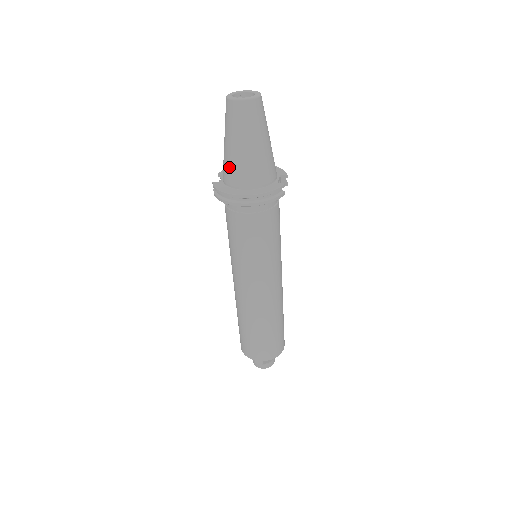
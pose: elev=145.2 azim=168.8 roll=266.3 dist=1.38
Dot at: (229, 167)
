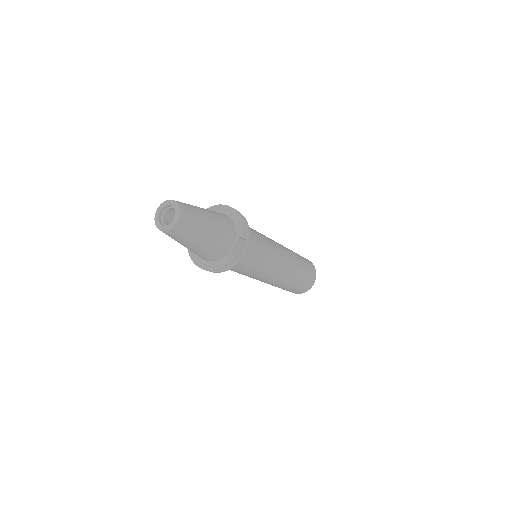
Dot at: occluded
